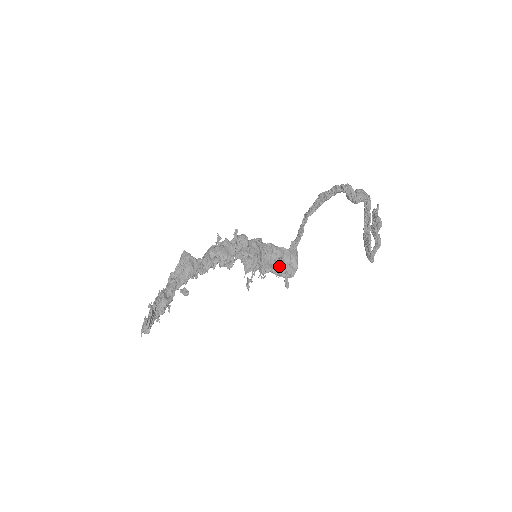
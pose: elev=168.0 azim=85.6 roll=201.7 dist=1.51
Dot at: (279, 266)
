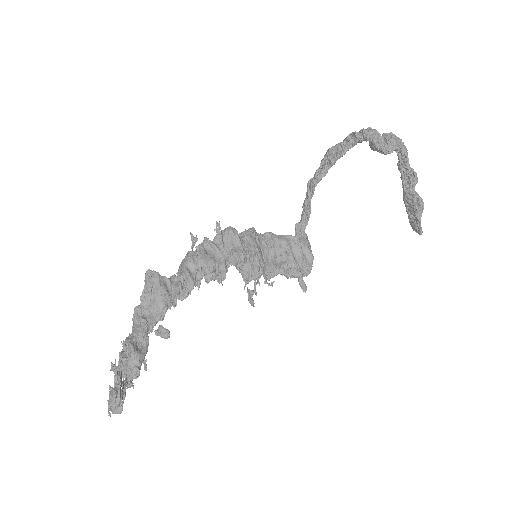
Dot at: (289, 263)
